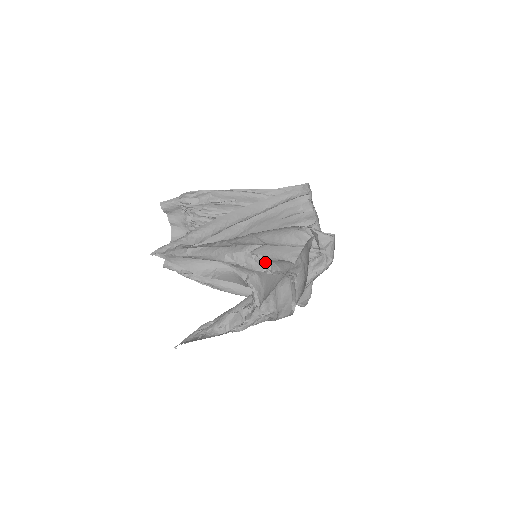
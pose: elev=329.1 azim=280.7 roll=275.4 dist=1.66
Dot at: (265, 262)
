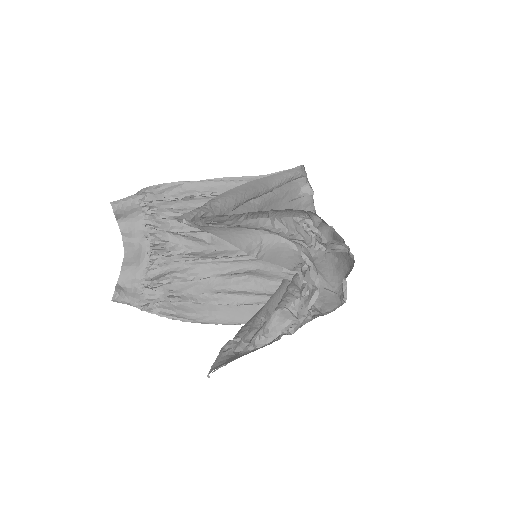
Dot at: (317, 229)
